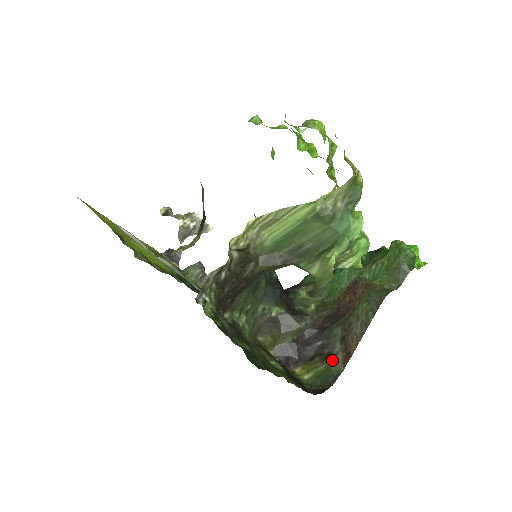
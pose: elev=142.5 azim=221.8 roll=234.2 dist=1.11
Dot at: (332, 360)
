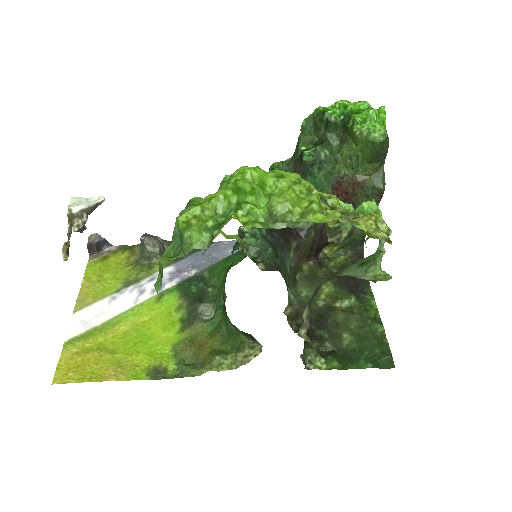
Dot at: (353, 235)
